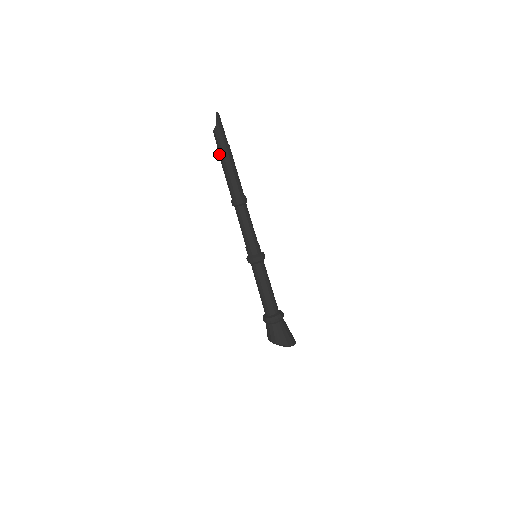
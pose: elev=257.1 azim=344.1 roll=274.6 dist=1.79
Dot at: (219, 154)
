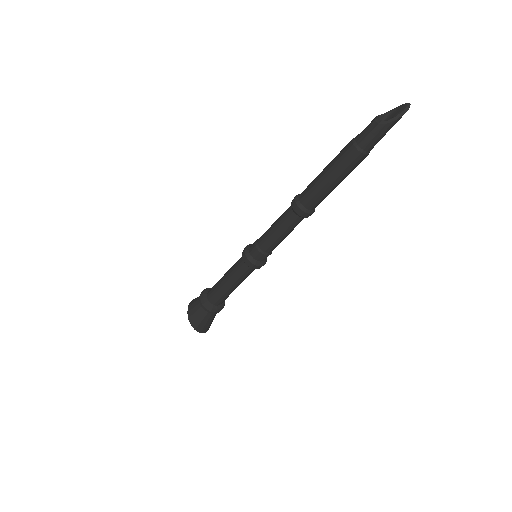
Dot at: (347, 150)
